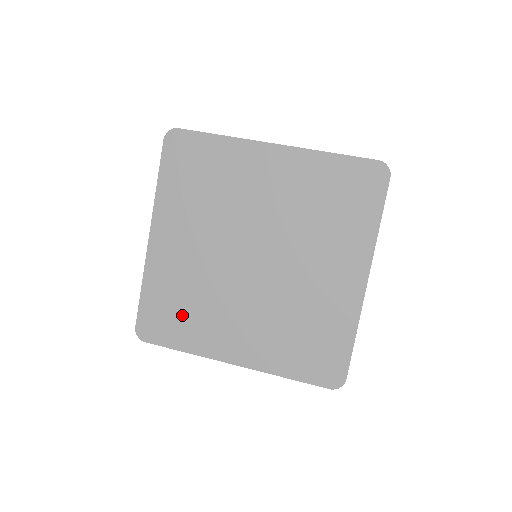
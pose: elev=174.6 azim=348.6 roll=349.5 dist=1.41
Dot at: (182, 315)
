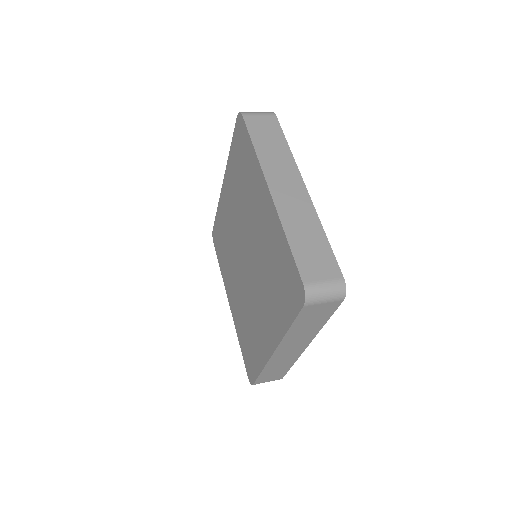
Dot at: (223, 248)
